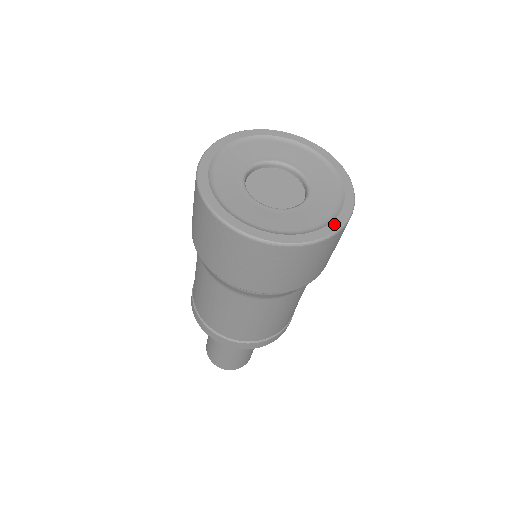
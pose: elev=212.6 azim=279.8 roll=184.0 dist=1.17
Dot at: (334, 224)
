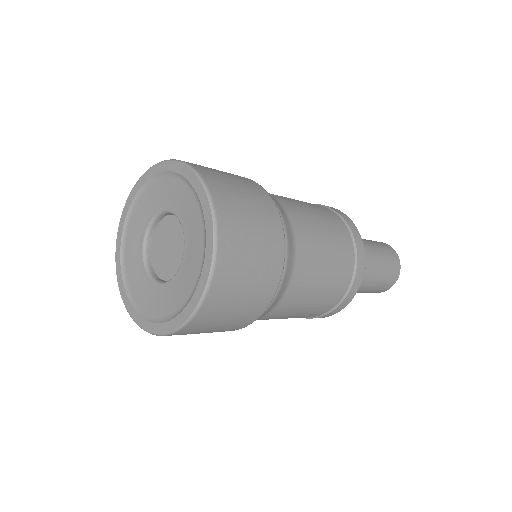
Dot at: (199, 287)
